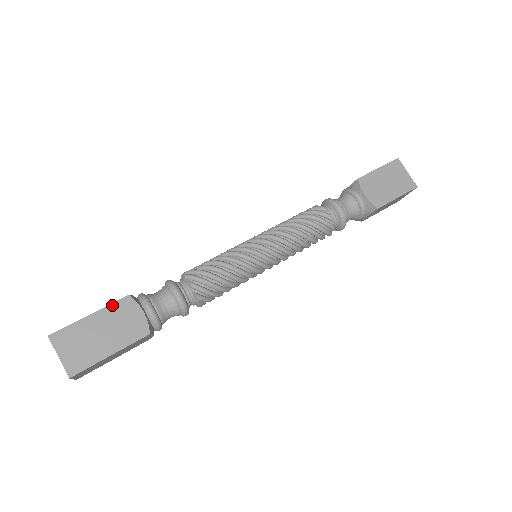
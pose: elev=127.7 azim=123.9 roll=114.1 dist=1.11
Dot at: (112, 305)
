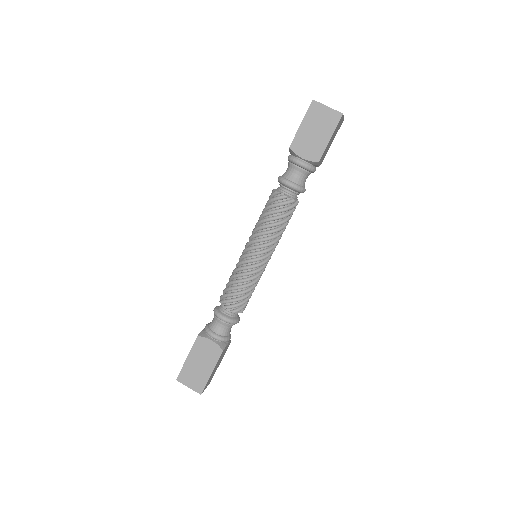
Dot at: (218, 360)
